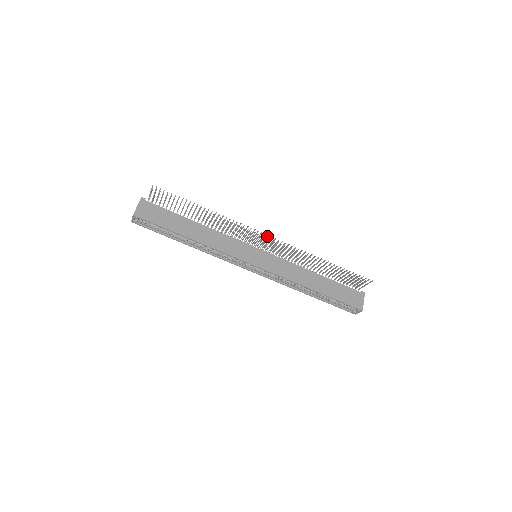
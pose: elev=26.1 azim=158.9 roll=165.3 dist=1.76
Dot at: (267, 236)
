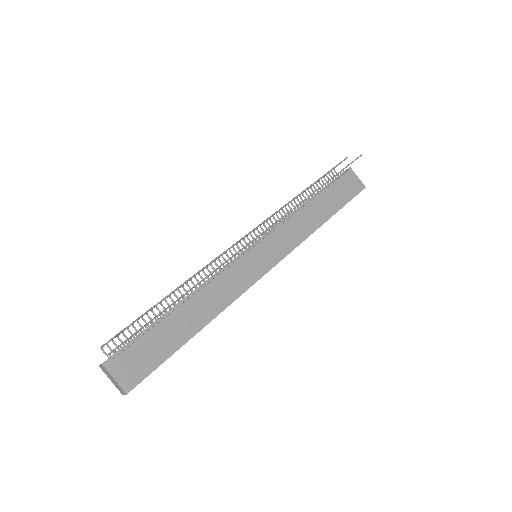
Dot at: (262, 233)
